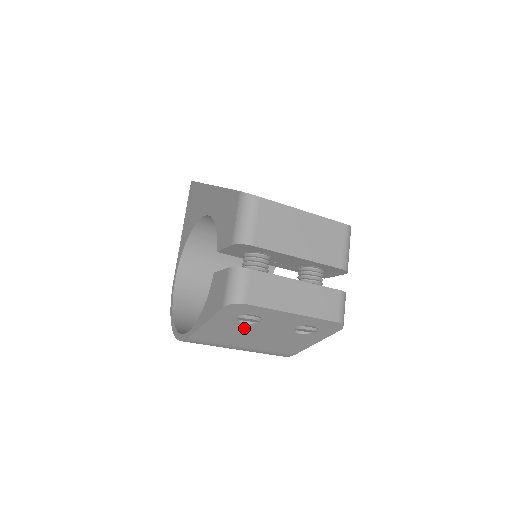
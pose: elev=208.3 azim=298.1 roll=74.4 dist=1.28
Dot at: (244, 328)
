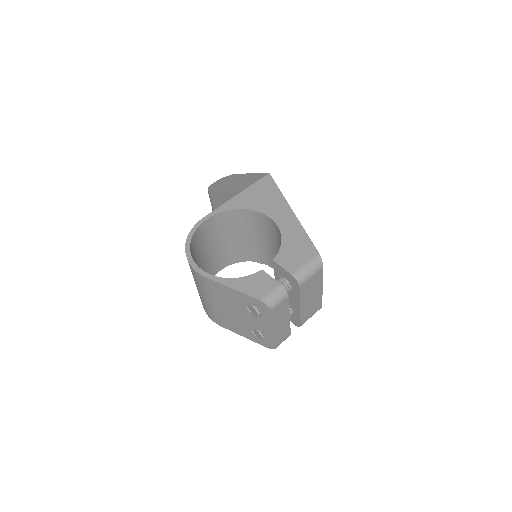
Dot at: (240, 306)
